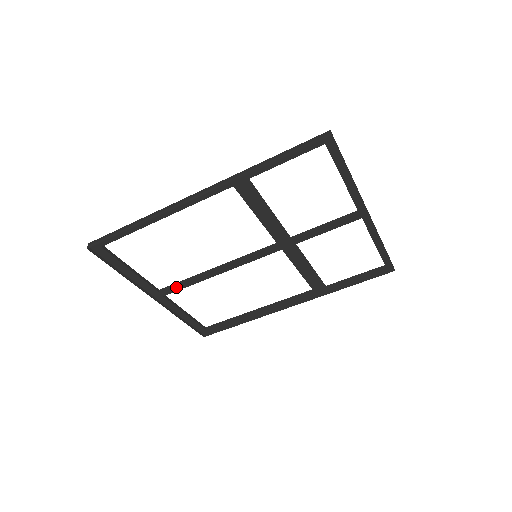
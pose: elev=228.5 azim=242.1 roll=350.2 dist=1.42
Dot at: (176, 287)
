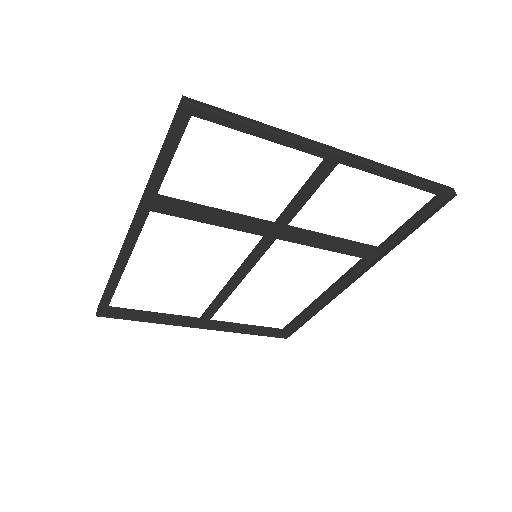
Dot at: (210, 311)
